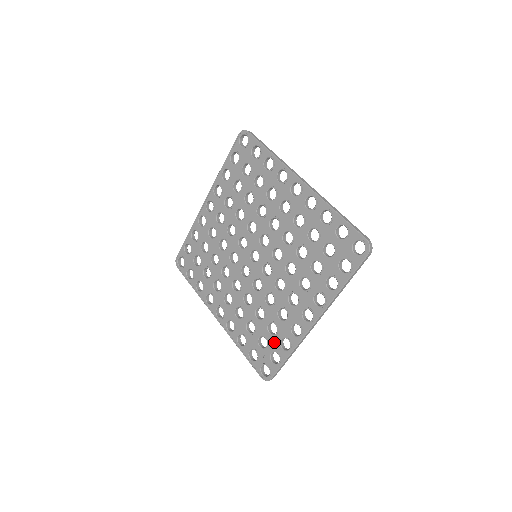
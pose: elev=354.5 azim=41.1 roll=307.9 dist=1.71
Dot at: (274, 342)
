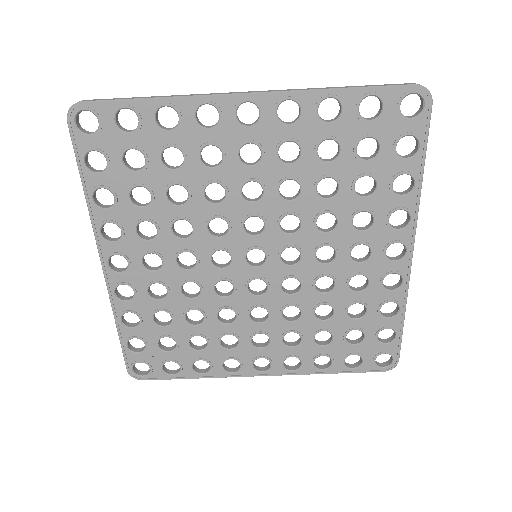
Dot at: (187, 356)
